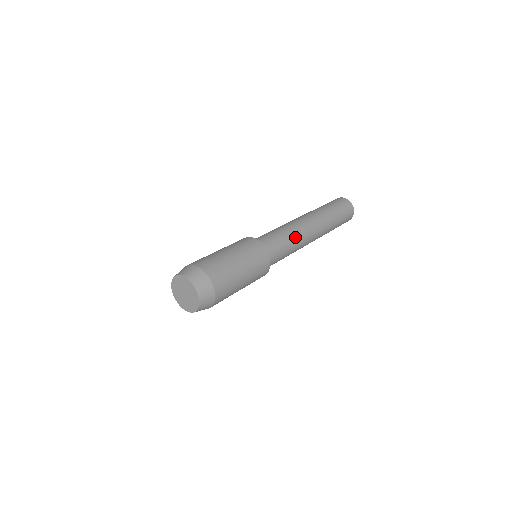
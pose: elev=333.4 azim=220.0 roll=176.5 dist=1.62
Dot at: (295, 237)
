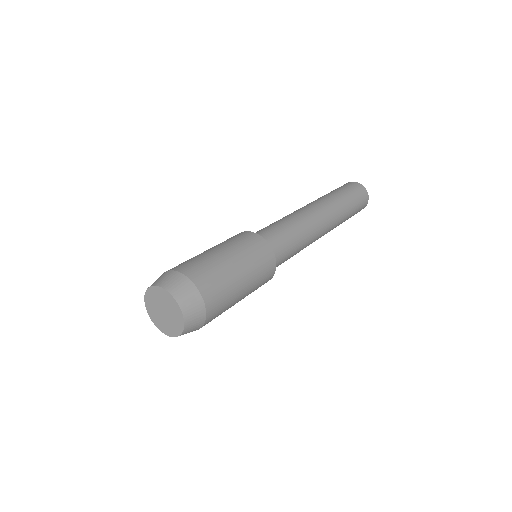
Dot at: (306, 238)
